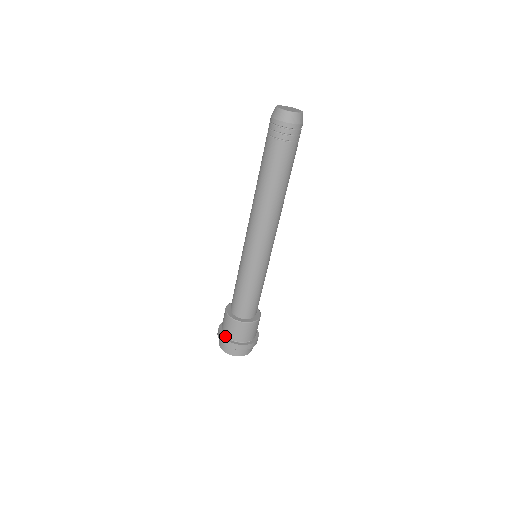
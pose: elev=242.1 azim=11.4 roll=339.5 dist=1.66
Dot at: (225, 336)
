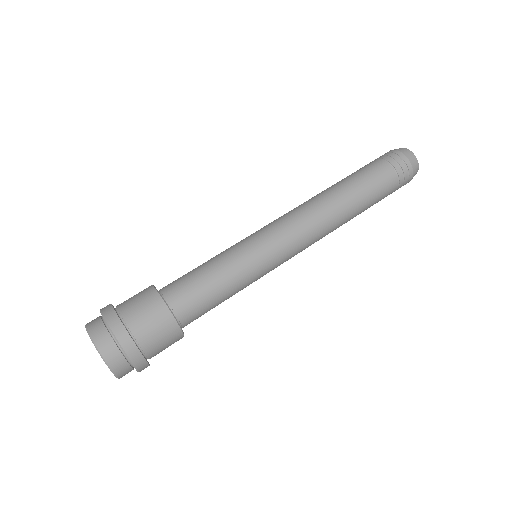
Dot at: occluded
